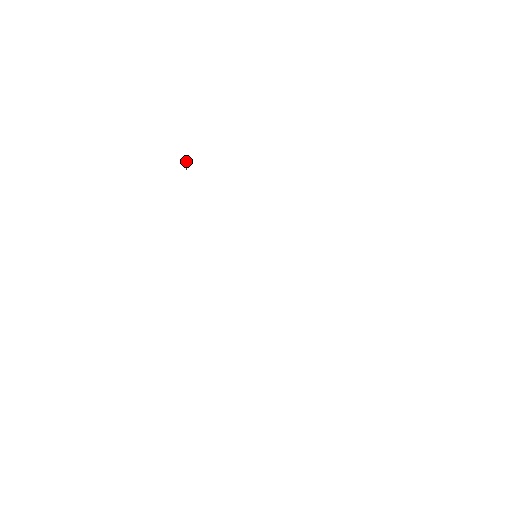
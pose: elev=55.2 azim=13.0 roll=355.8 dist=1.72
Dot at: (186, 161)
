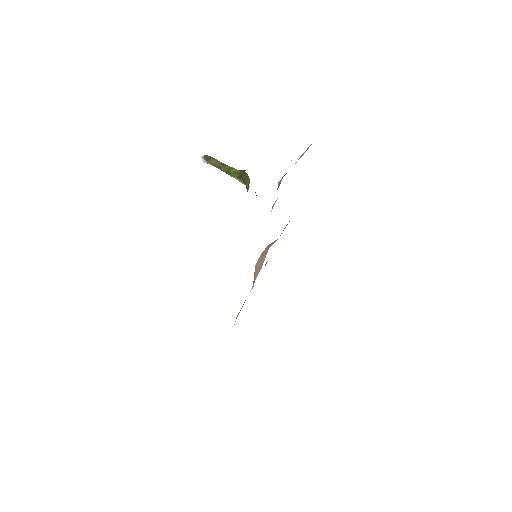
Dot at: (217, 164)
